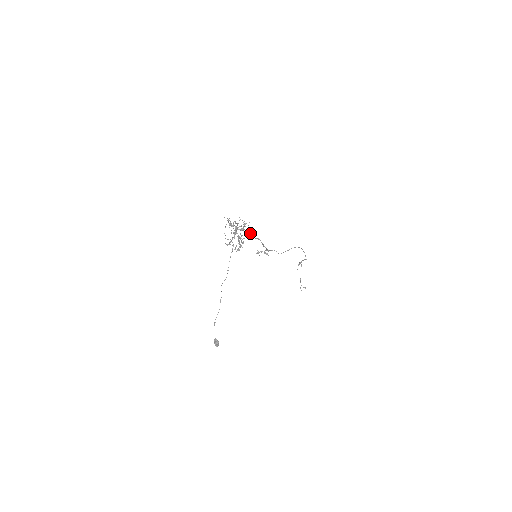
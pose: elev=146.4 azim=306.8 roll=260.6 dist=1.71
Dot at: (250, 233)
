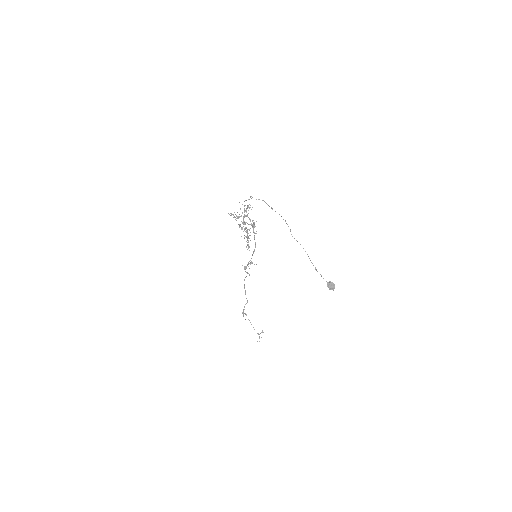
Dot at: (250, 221)
